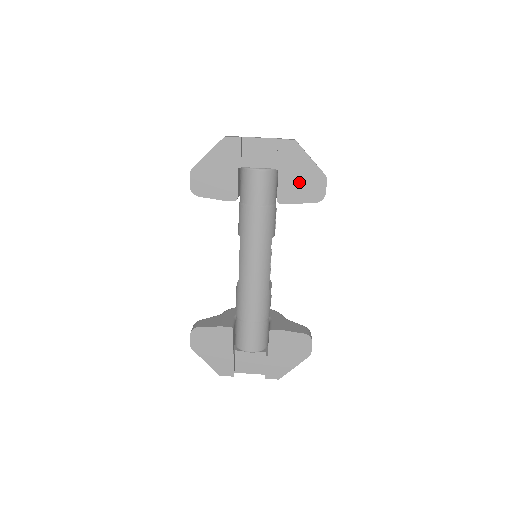
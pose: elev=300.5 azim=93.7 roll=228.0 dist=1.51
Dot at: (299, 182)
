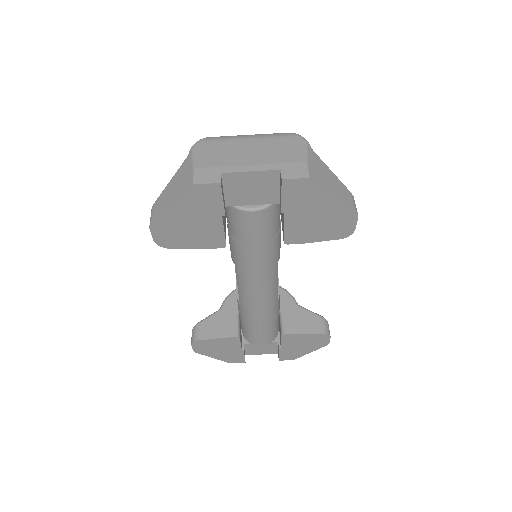
Dot at: (316, 222)
